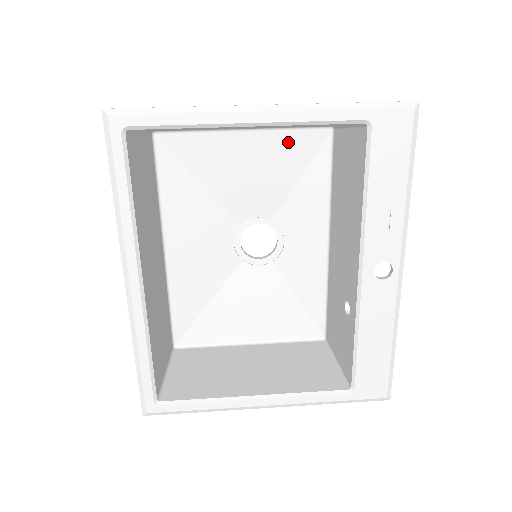
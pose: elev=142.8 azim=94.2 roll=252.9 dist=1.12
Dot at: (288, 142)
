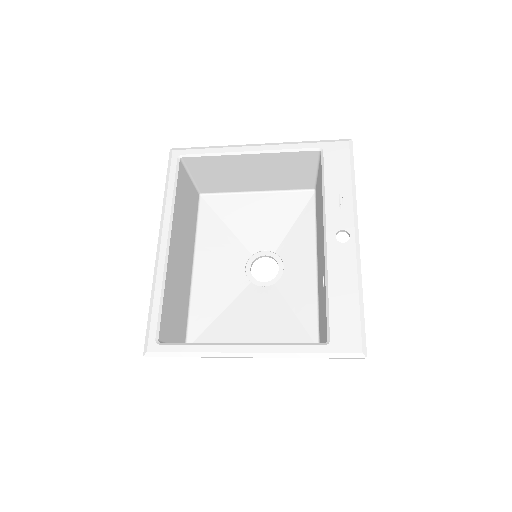
Dot at: (286, 199)
